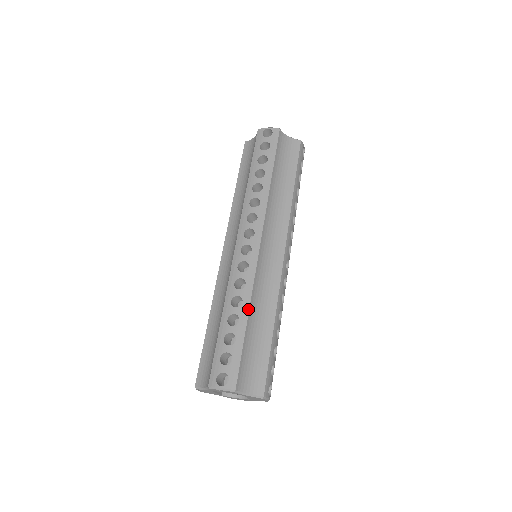
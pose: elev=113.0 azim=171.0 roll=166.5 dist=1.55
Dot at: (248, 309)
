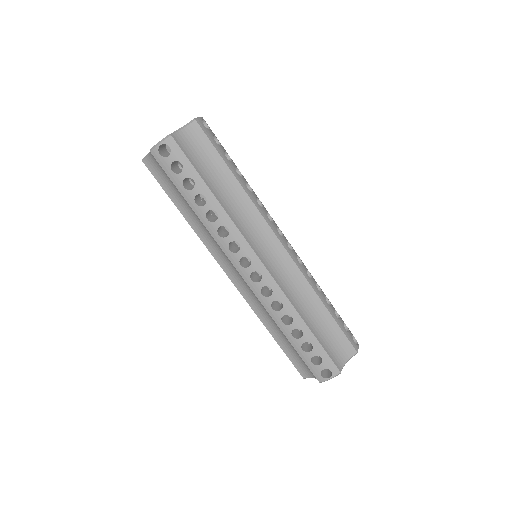
Dot at: (300, 318)
